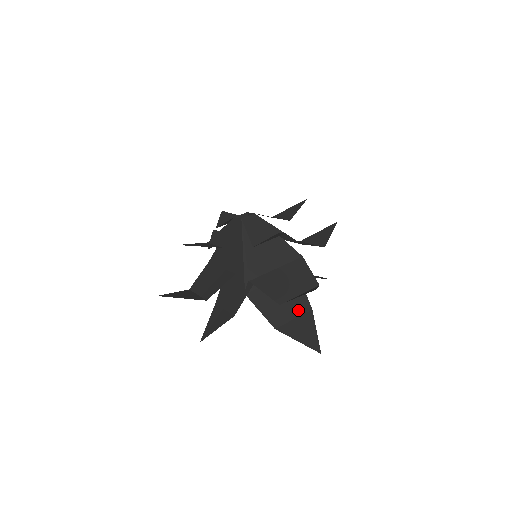
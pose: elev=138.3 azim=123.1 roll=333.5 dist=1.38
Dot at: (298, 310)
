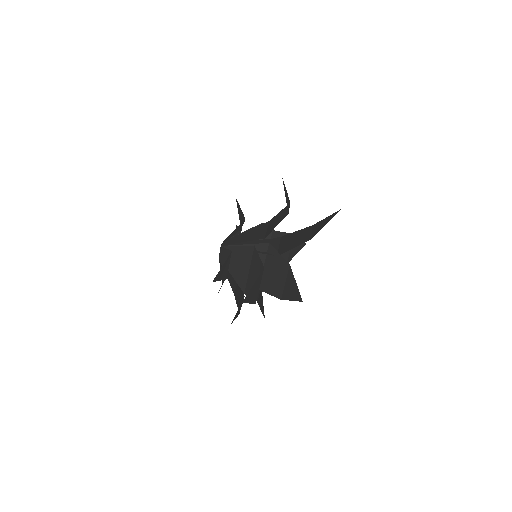
Dot at: (308, 231)
